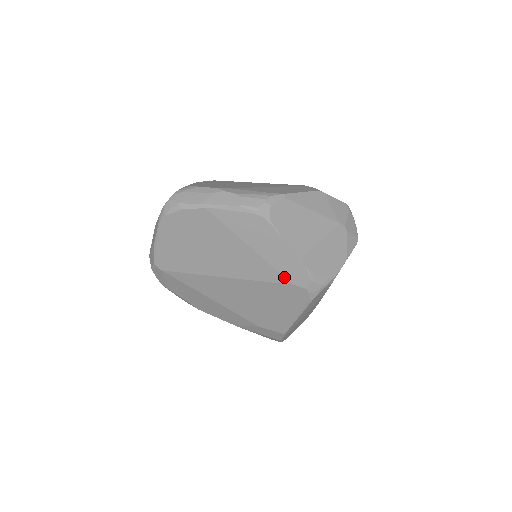
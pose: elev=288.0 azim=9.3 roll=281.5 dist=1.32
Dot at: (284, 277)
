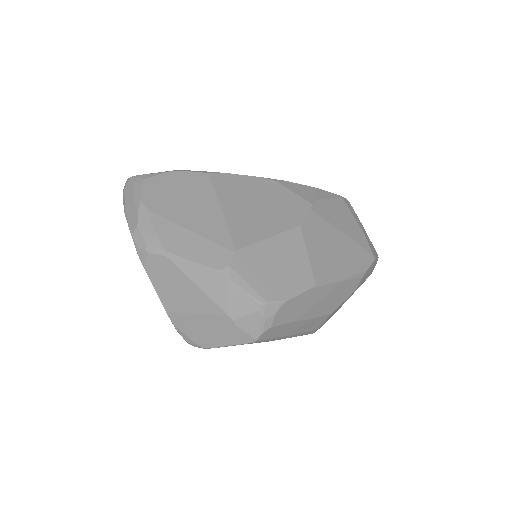
Dot at: occluded
